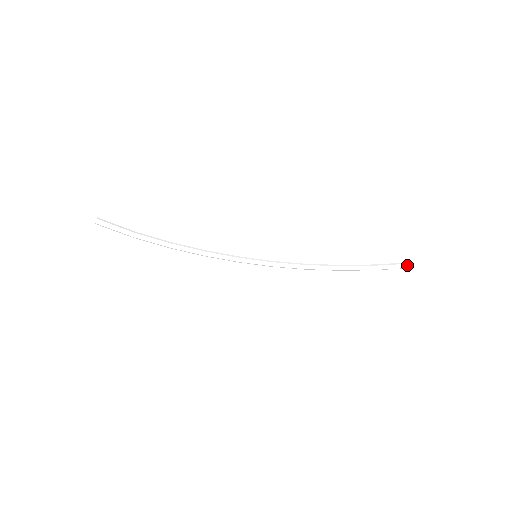
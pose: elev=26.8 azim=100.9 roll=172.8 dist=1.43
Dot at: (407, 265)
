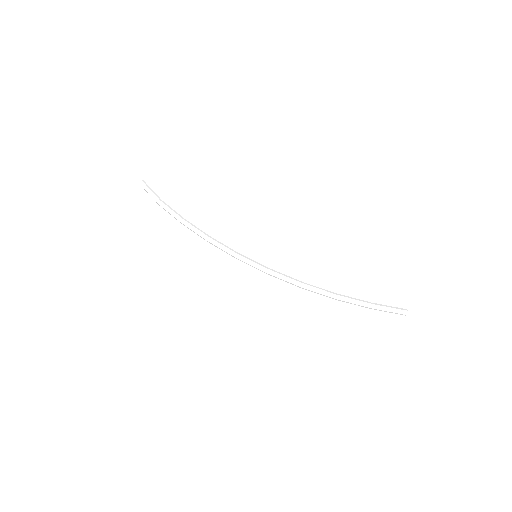
Dot at: (406, 309)
